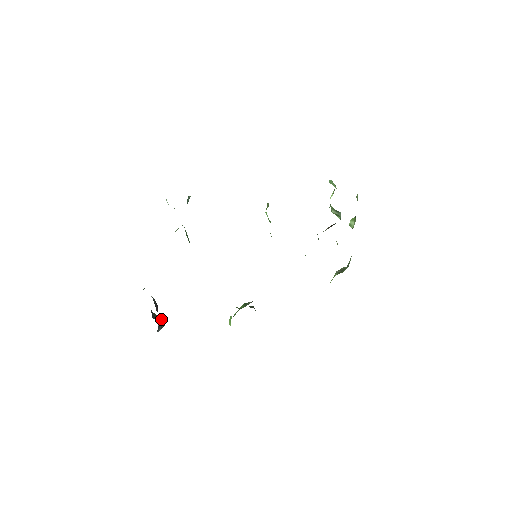
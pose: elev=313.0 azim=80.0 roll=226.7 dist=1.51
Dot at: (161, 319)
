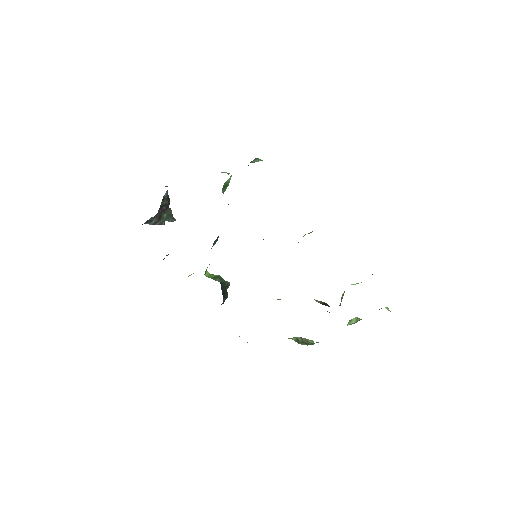
Dot at: (170, 218)
